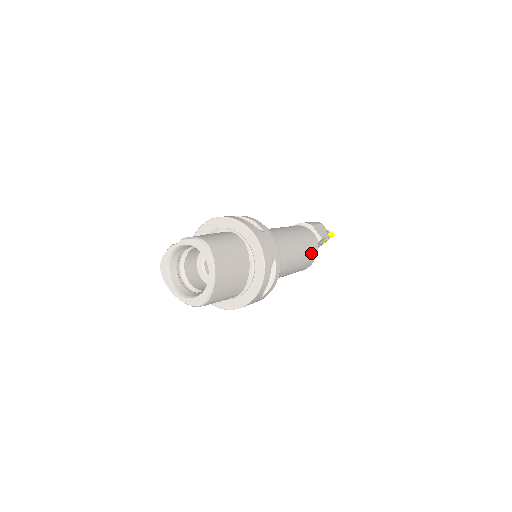
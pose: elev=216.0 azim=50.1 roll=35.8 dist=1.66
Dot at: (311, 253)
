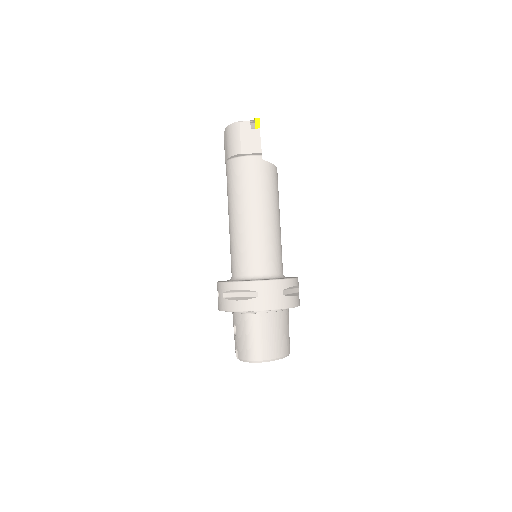
Dot at: (271, 179)
